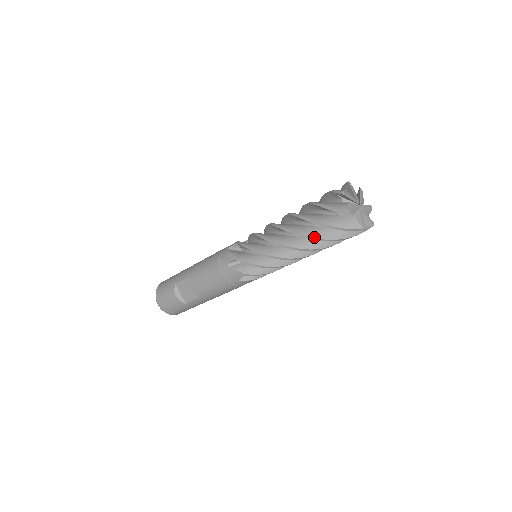
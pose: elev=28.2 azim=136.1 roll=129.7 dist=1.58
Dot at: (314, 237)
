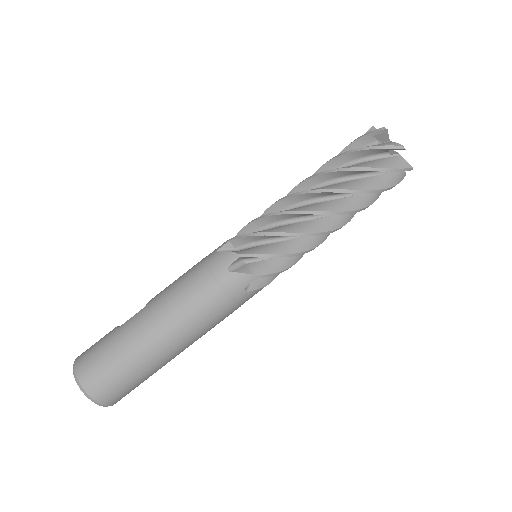
Dot at: (329, 160)
